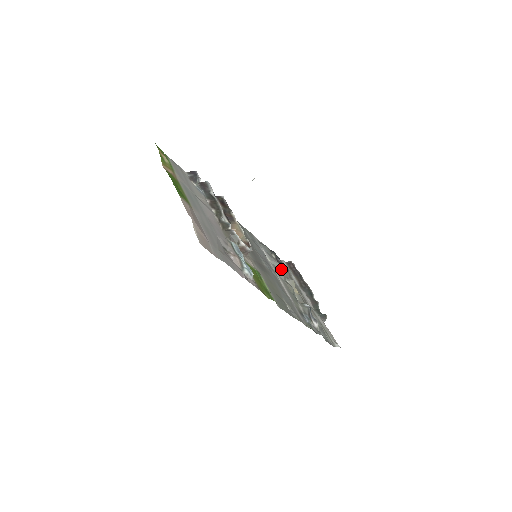
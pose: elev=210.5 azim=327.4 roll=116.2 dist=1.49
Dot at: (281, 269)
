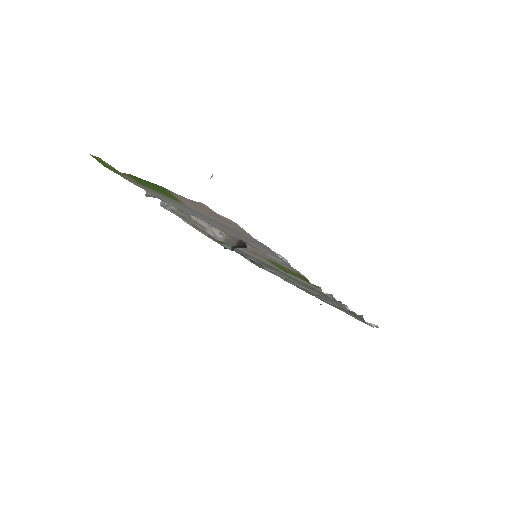
Dot at: occluded
